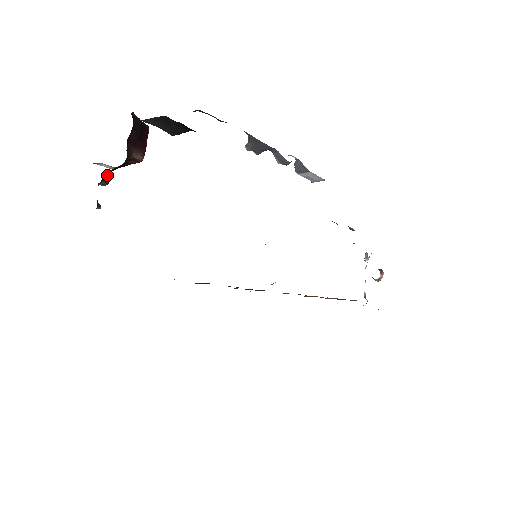
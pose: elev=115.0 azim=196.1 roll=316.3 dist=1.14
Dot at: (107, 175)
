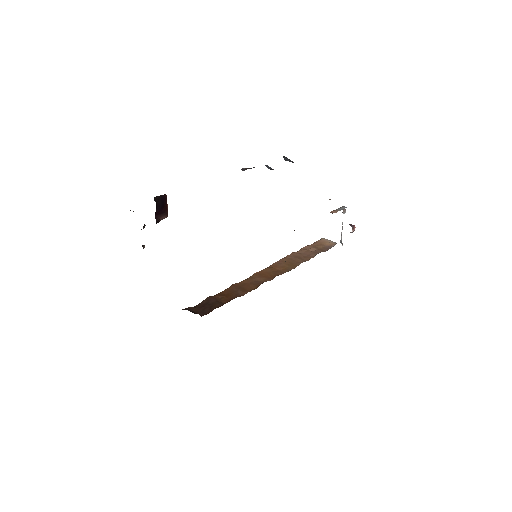
Dot at: occluded
